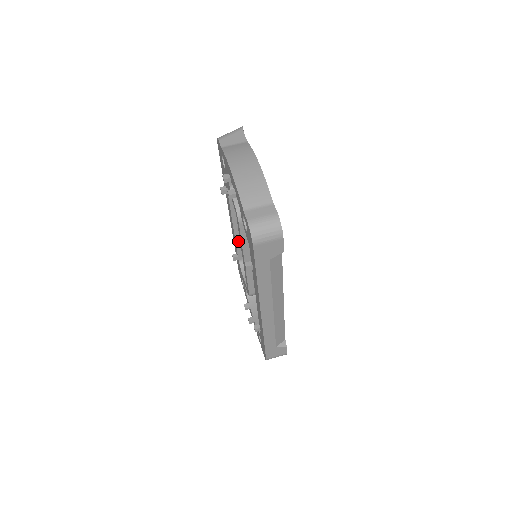
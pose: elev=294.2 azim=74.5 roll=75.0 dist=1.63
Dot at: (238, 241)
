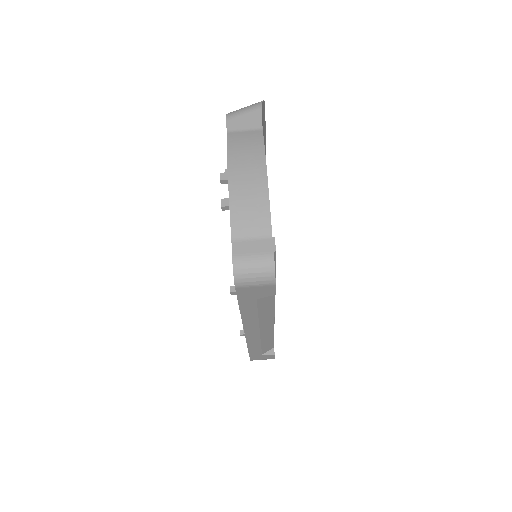
Dot at: occluded
